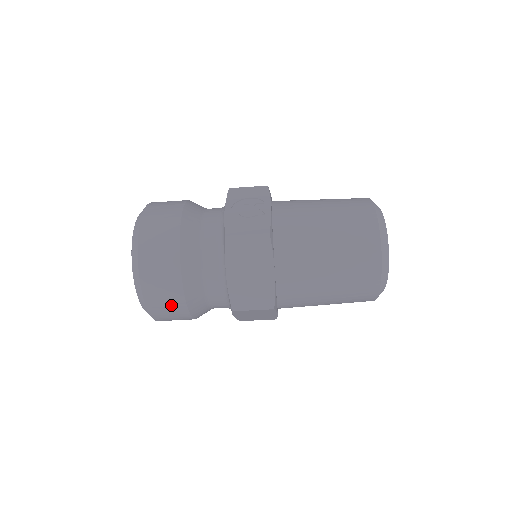
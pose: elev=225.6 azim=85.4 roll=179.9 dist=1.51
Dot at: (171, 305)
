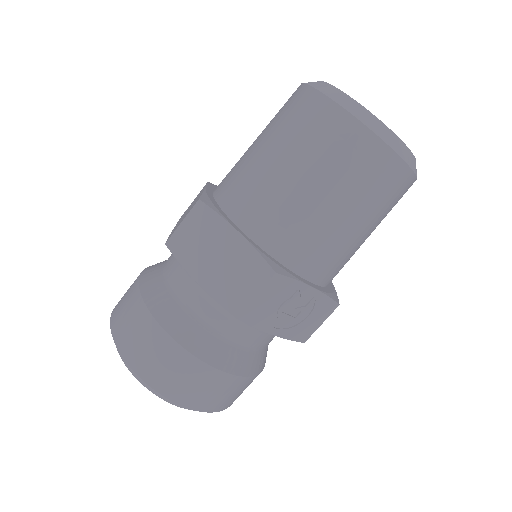
Dot at: (129, 308)
